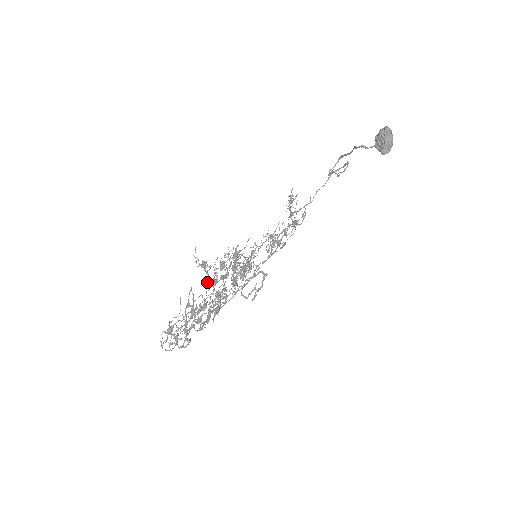
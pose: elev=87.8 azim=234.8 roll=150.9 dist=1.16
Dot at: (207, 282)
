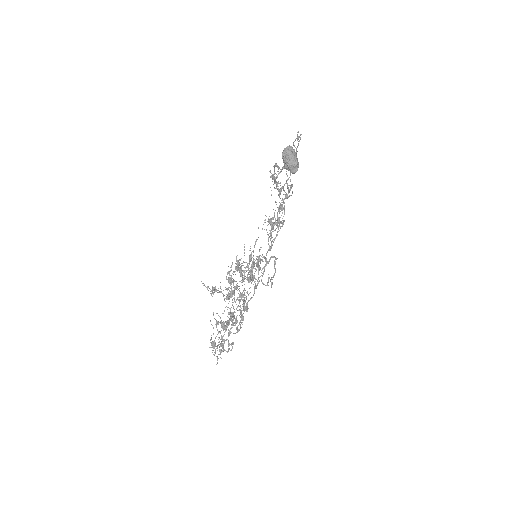
Dot at: (224, 299)
